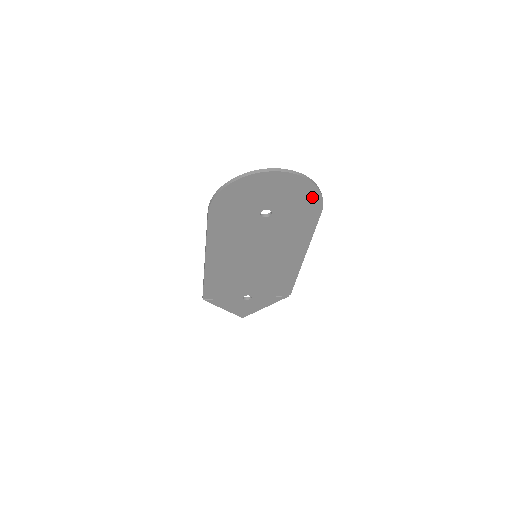
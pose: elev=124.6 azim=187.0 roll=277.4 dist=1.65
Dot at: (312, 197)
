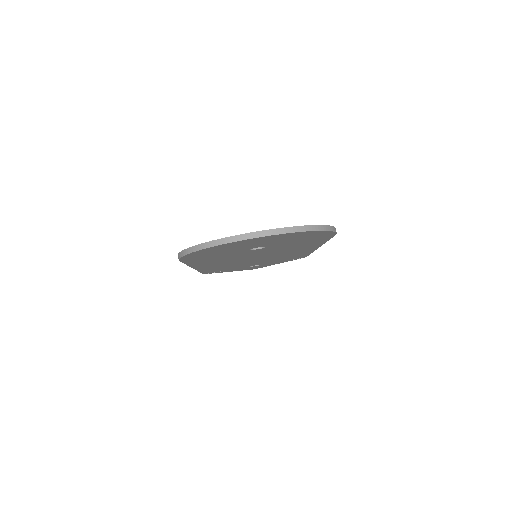
Dot at: (319, 234)
